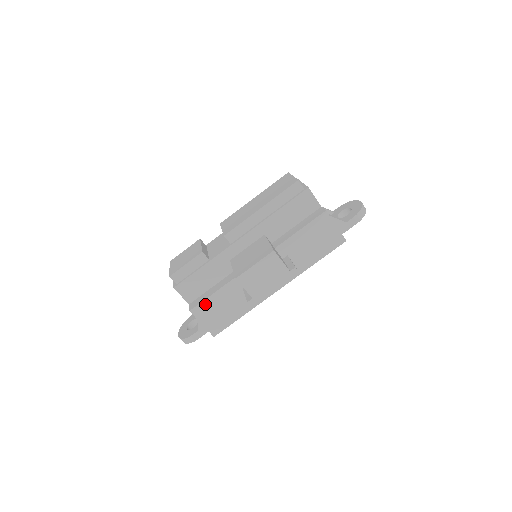
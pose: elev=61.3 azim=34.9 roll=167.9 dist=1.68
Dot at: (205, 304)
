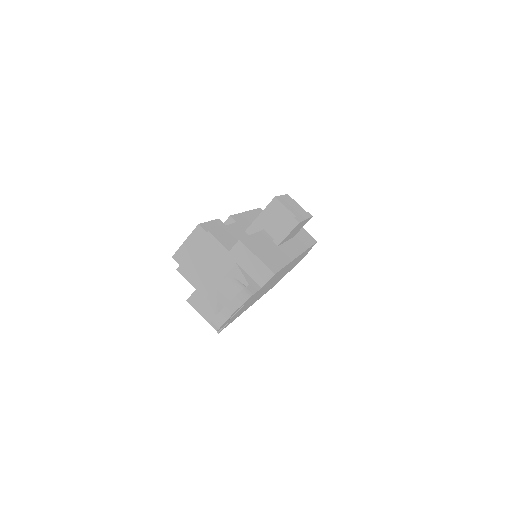
Dot at: (250, 240)
